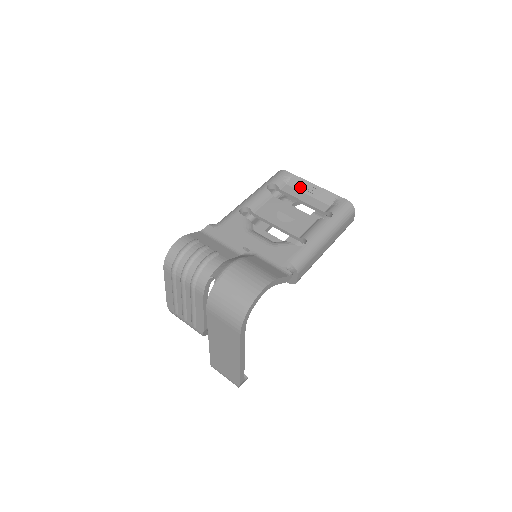
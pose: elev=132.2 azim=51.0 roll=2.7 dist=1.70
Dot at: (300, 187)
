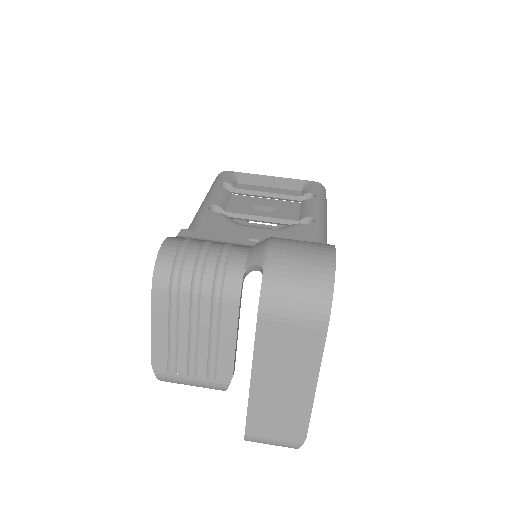
Dot at: (255, 182)
